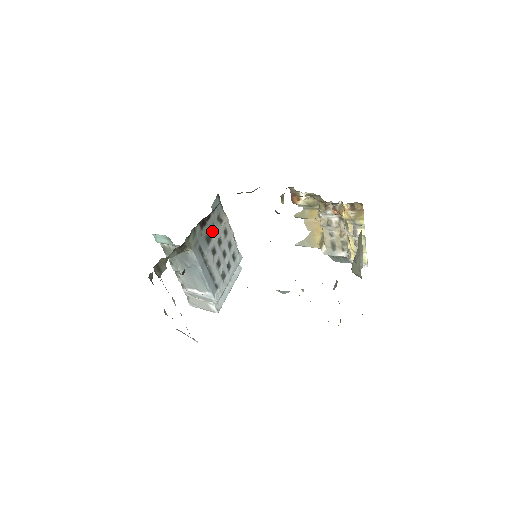
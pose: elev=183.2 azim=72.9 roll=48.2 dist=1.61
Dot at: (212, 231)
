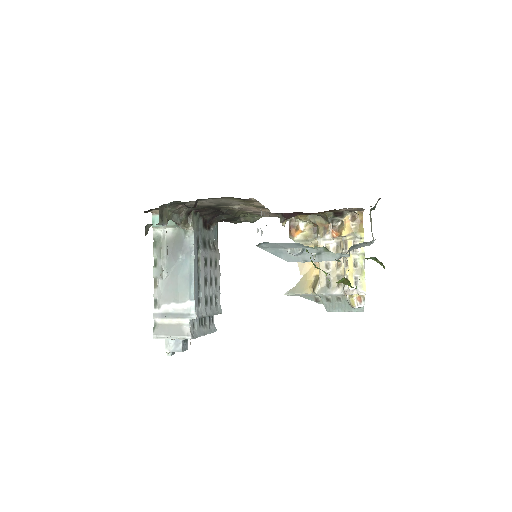
Dot at: (208, 244)
